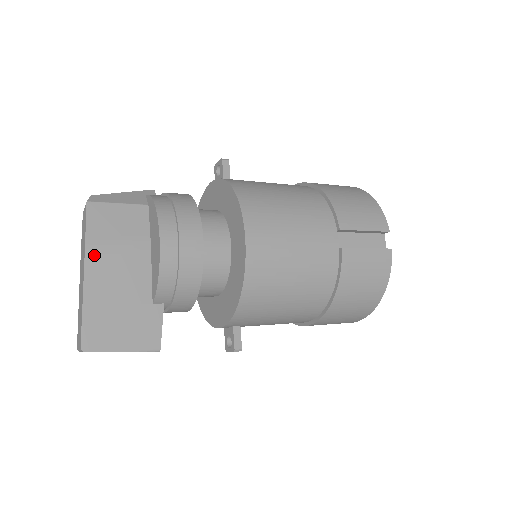
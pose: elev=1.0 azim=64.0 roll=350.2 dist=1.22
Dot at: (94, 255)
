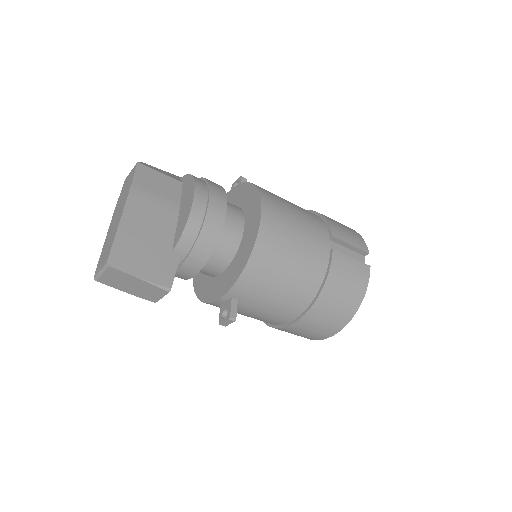
Dot at: (135, 198)
